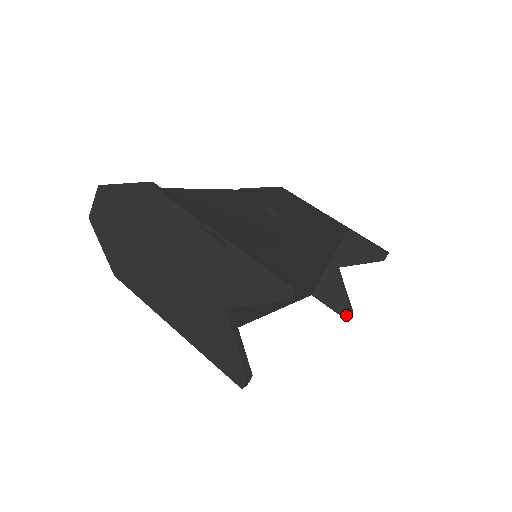
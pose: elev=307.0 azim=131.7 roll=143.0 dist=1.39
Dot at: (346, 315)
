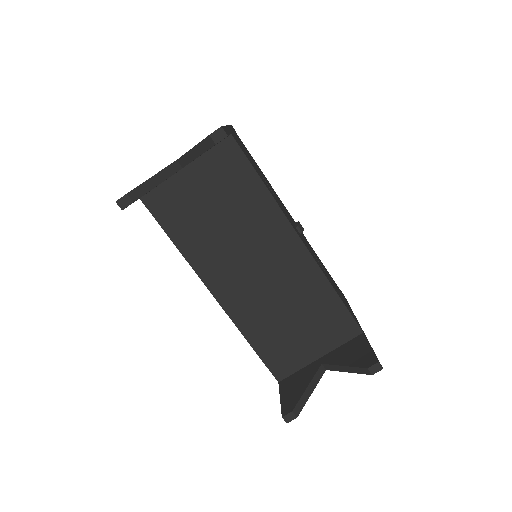
Dot at: (286, 411)
